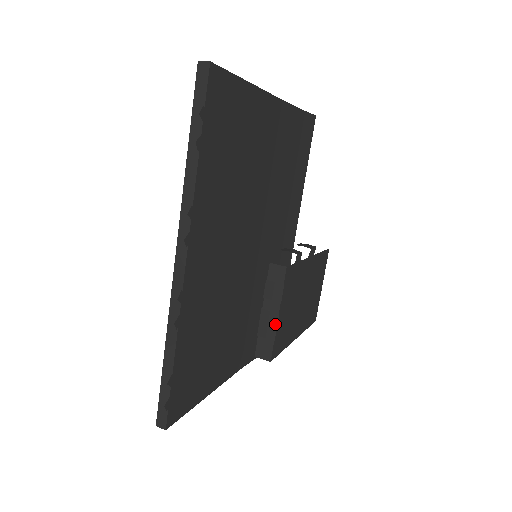
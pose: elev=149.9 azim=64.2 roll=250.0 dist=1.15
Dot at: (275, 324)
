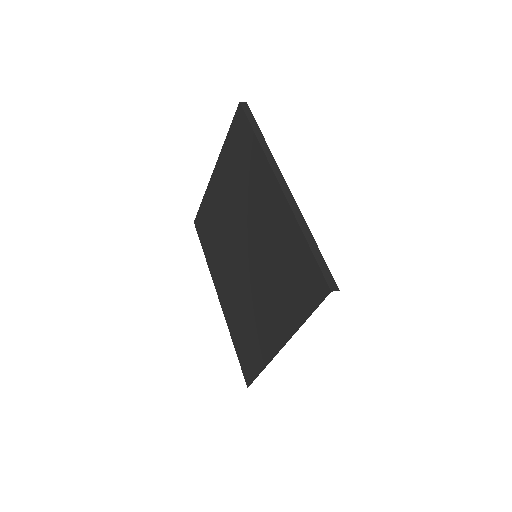
Dot at: occluded
